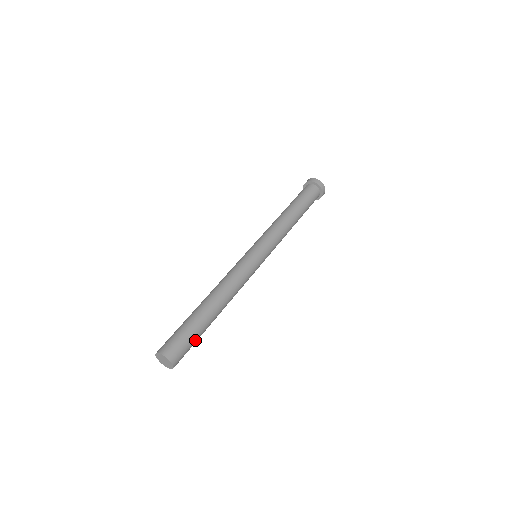
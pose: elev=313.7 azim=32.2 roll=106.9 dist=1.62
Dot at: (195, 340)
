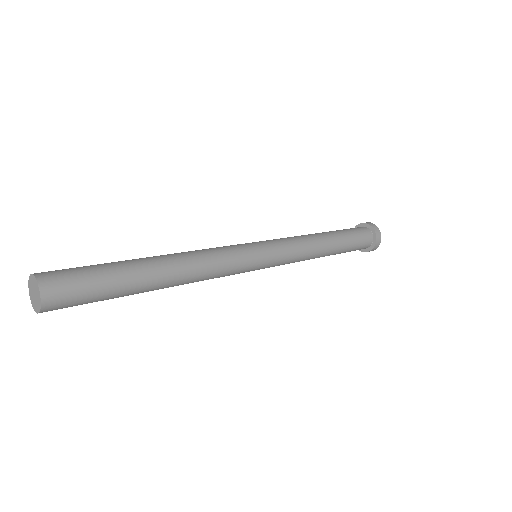
Dot at: (102, 286)
